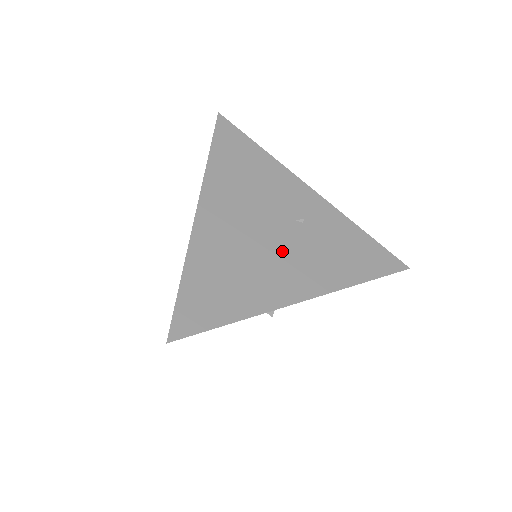
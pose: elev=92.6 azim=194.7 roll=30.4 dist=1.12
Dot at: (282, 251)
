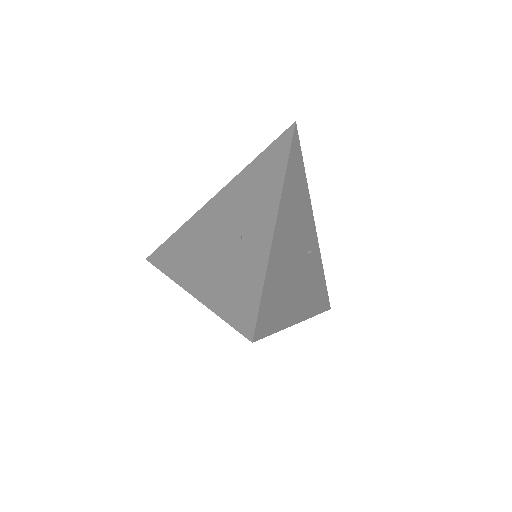
Dot at: (300, 275)
